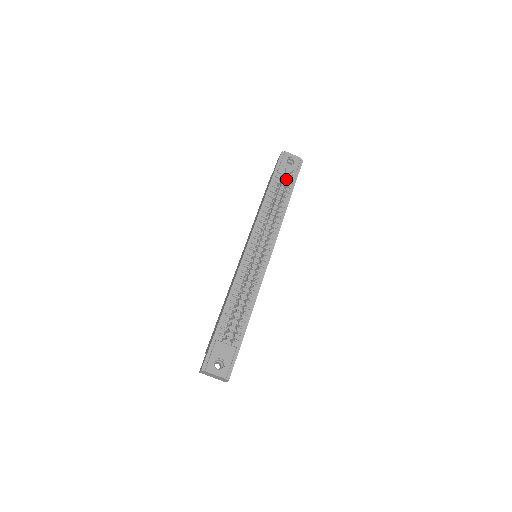
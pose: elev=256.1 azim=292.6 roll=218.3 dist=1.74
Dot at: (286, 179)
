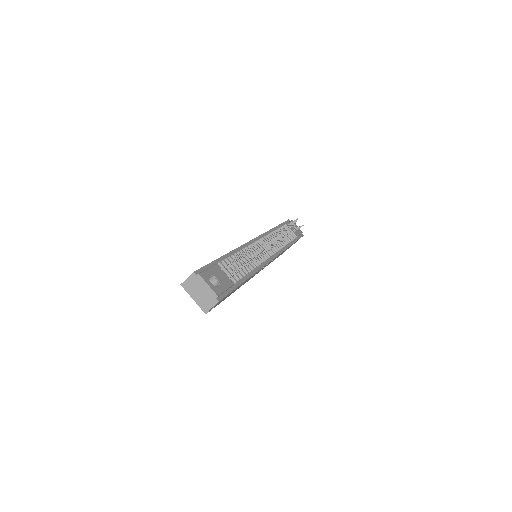
Dot at: occluded
